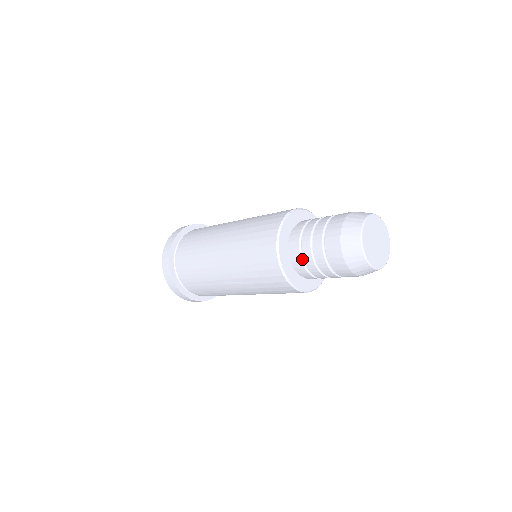
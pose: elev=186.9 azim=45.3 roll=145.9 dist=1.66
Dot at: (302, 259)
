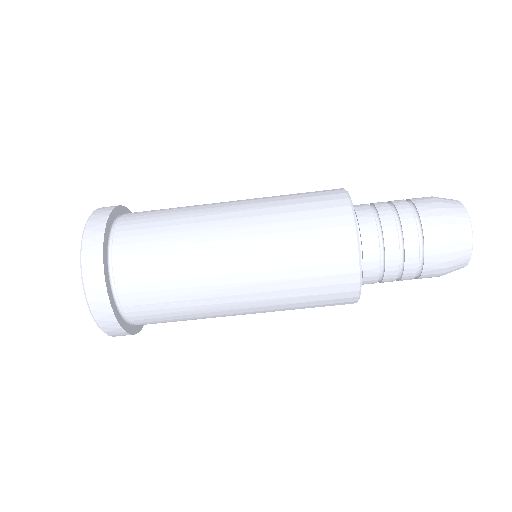
Dot at: (376, 221)
